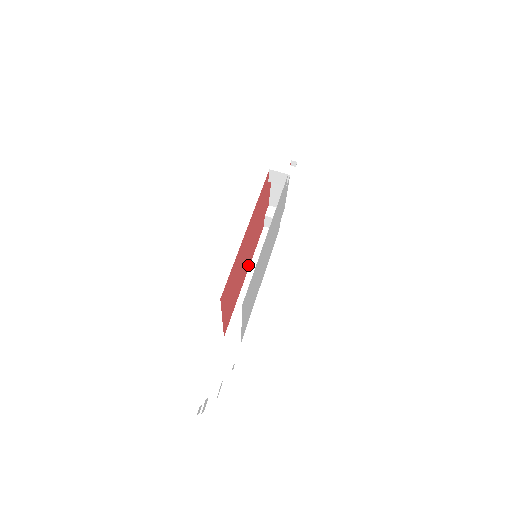
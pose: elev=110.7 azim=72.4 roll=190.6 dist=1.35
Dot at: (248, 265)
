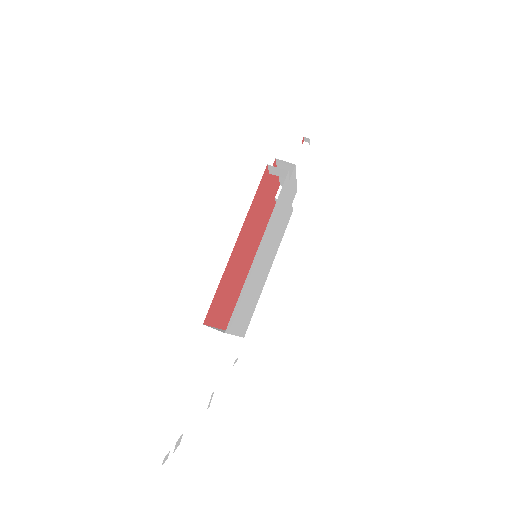
Dot at: (255, 254)
